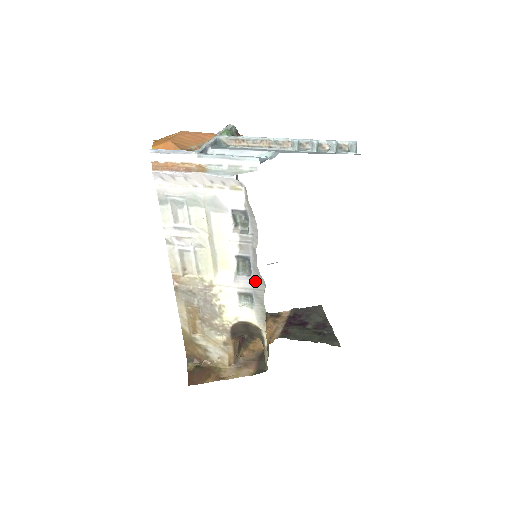
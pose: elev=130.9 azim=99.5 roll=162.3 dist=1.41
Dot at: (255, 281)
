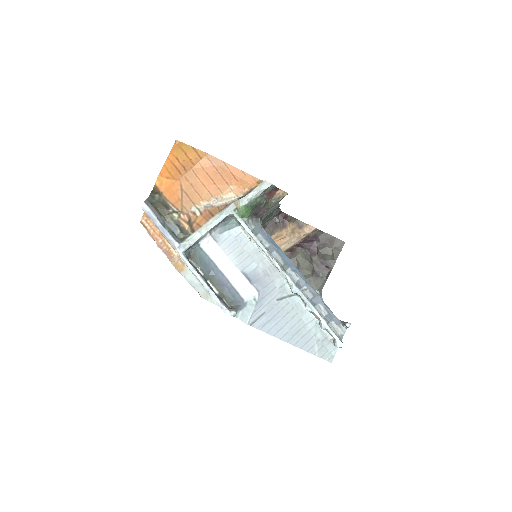
Dot at: occluded
